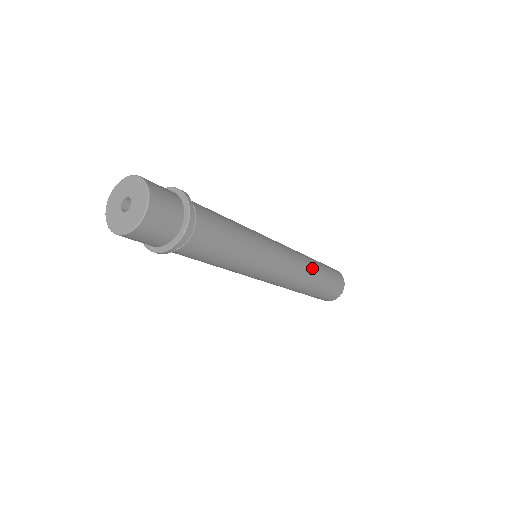
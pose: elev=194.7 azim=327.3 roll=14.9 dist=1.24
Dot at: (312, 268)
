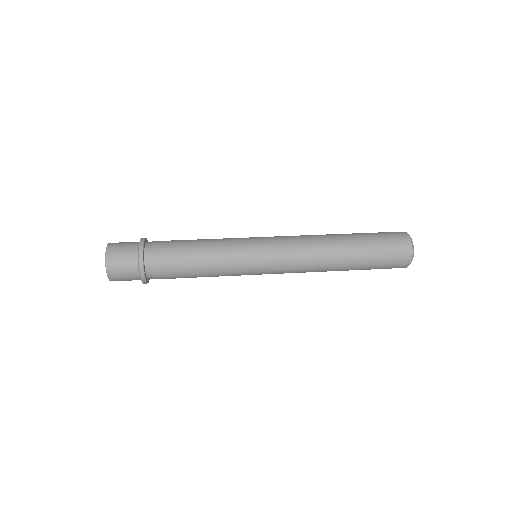
Dot at: (331, 254)
